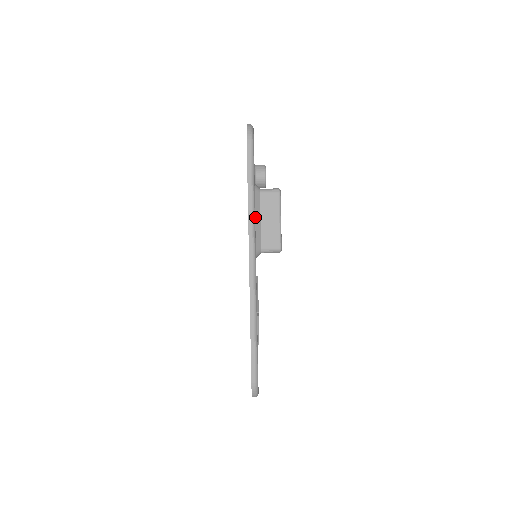
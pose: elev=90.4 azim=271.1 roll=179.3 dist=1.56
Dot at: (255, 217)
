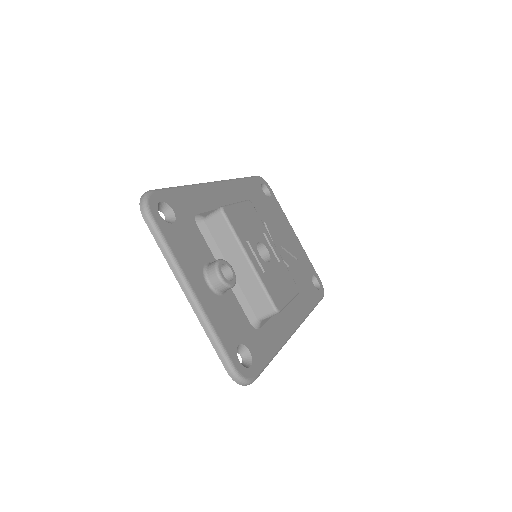
Dot at: (269, 319)
